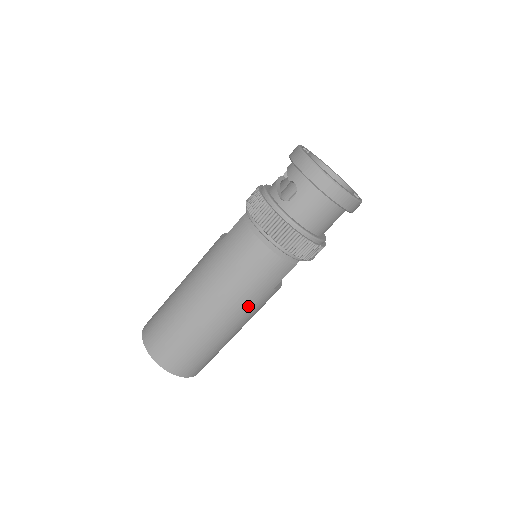
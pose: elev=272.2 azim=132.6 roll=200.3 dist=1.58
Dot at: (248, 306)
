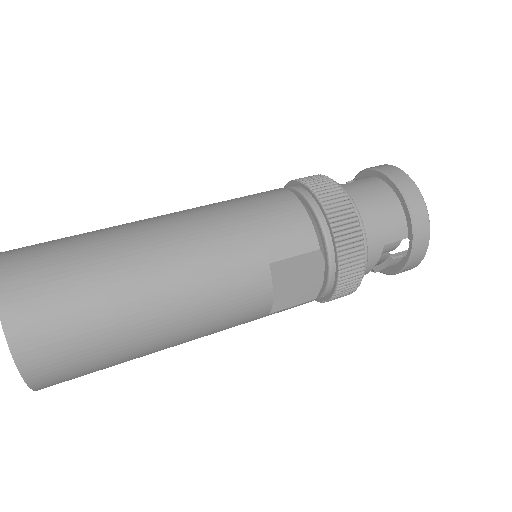
Dot at: (219, 258)
